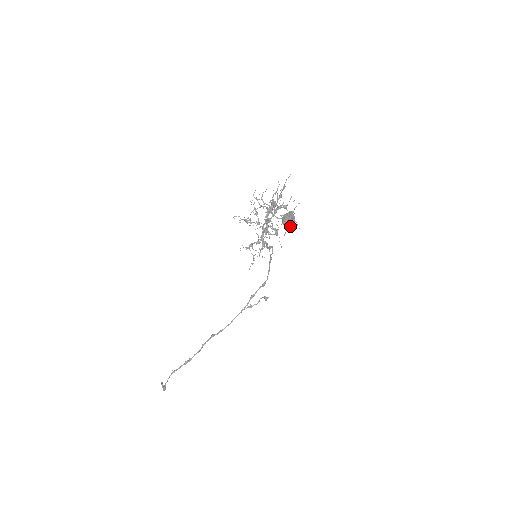
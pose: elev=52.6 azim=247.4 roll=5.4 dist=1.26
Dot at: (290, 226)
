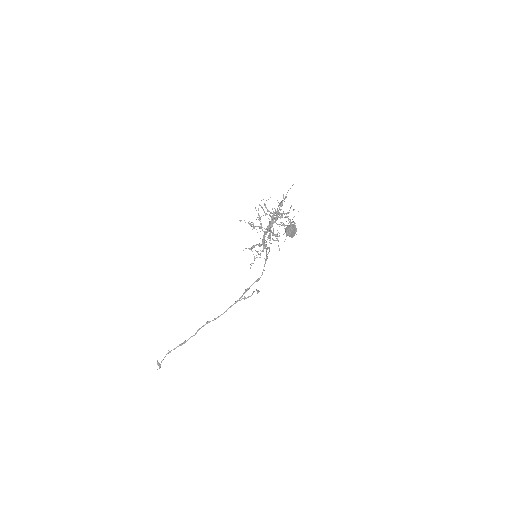
Dot at: (292, 236)
